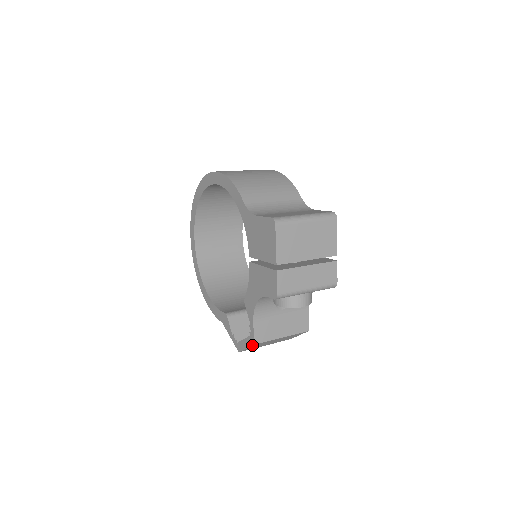
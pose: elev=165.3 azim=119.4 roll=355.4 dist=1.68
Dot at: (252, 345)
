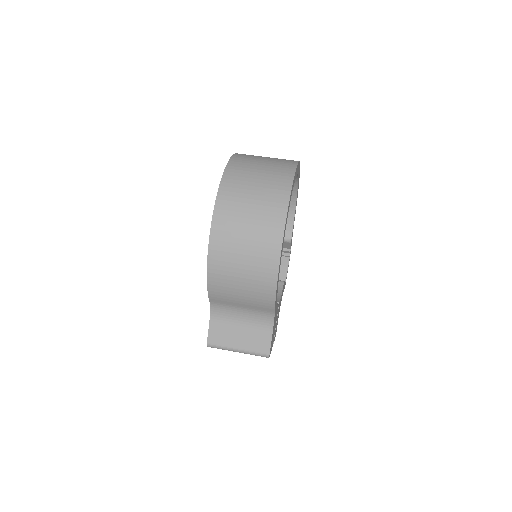
Dot at: occluded
